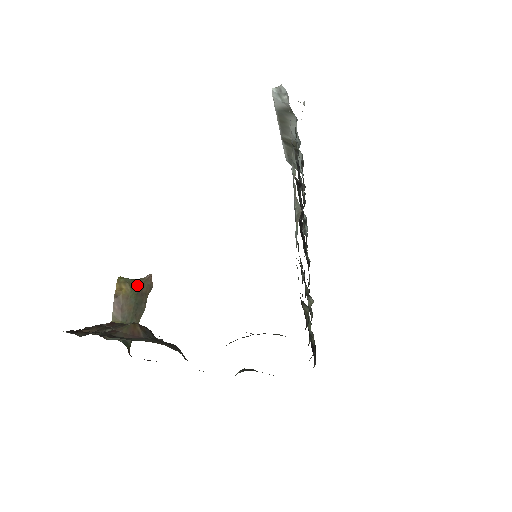
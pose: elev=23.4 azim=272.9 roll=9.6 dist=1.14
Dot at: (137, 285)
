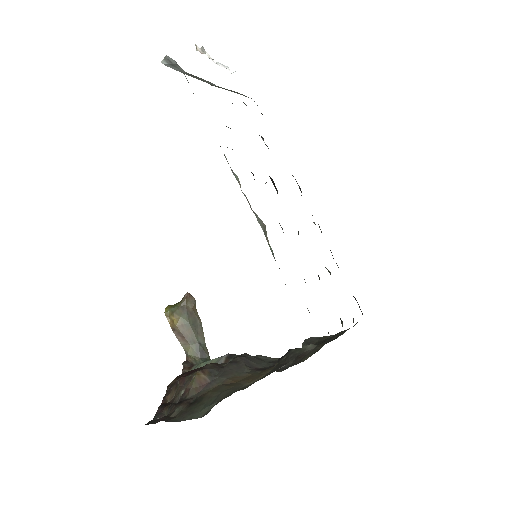
Dot at: (182, 309)
